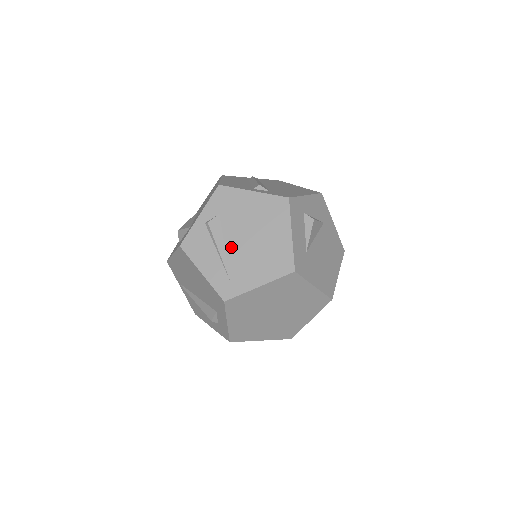
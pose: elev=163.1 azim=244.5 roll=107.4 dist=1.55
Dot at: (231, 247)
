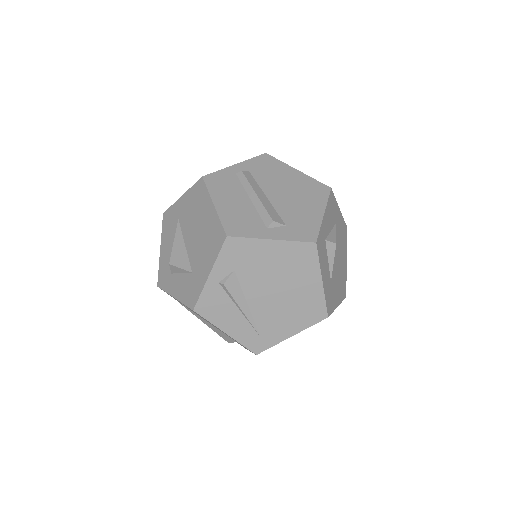
Dot at: (255, 304)
